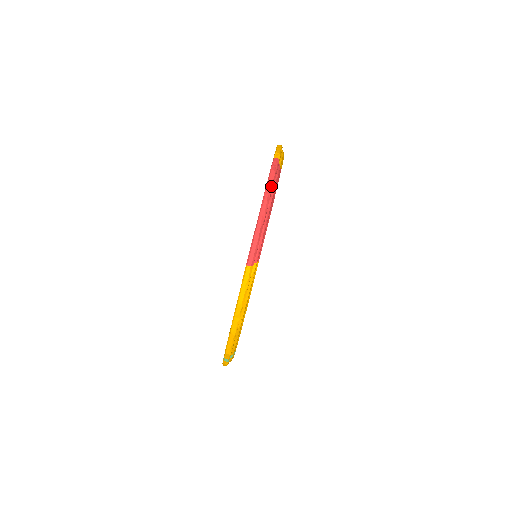
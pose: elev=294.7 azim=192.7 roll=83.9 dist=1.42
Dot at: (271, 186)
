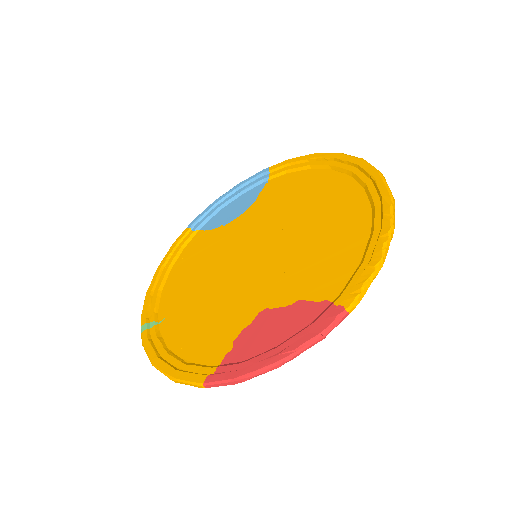
Dot at: occluded
